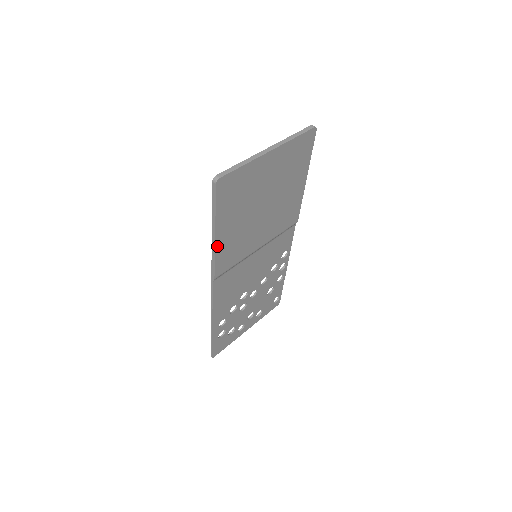
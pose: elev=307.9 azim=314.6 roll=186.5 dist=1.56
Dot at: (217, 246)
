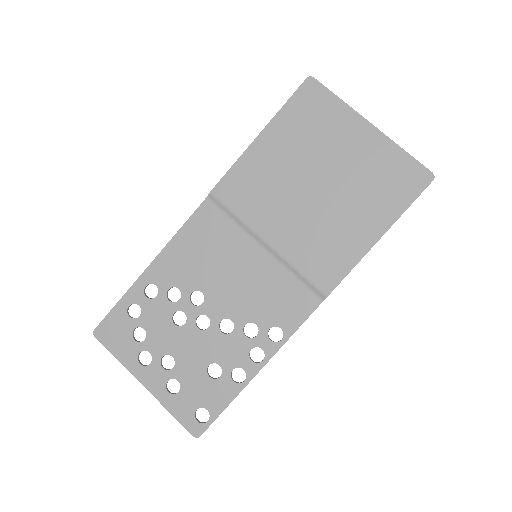
Dot at: (249, 152)
